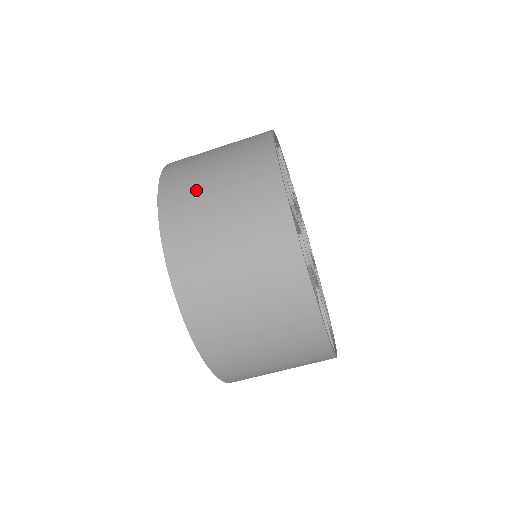
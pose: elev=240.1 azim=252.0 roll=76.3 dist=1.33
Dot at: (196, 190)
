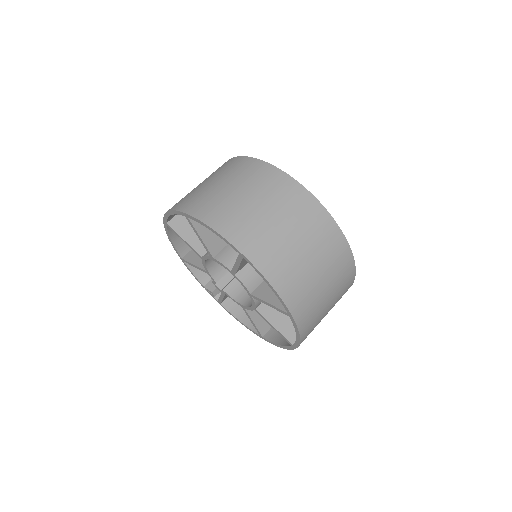
Dot at: (191, 192)
